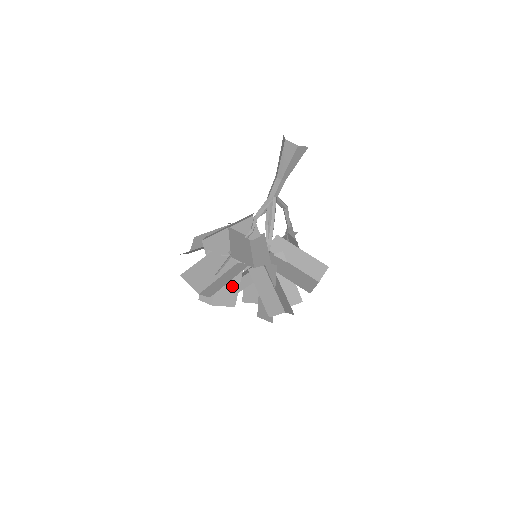
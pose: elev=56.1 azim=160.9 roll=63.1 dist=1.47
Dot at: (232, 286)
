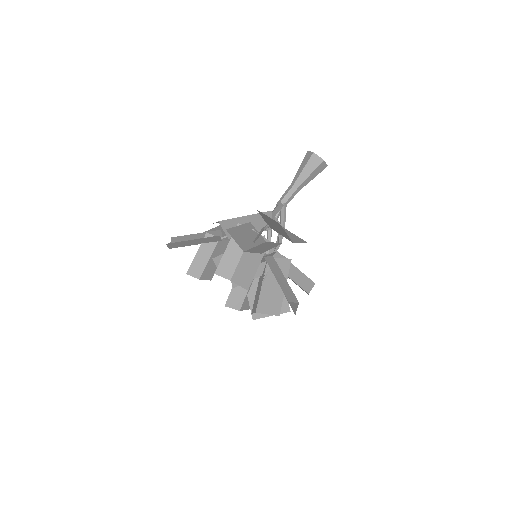
Dot at: (252, 266)
